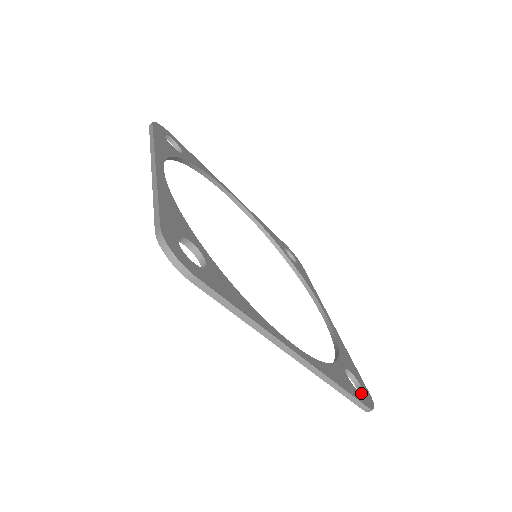
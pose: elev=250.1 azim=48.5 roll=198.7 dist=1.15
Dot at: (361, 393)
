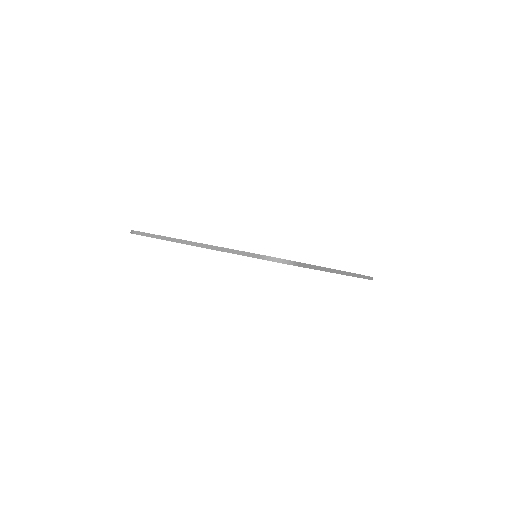
Dot at: occluded
